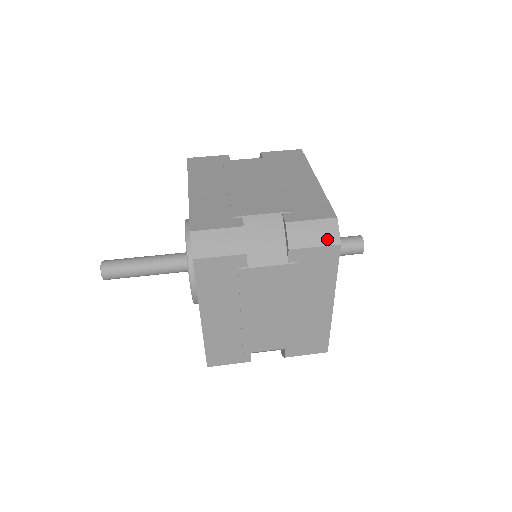
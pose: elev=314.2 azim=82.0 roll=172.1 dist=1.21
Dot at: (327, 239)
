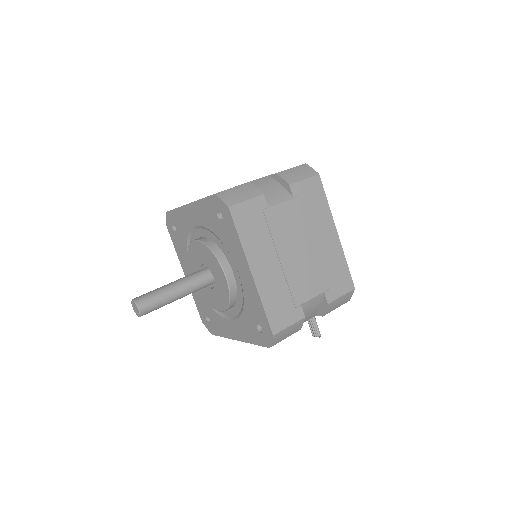
Dot at: (309, 174)
